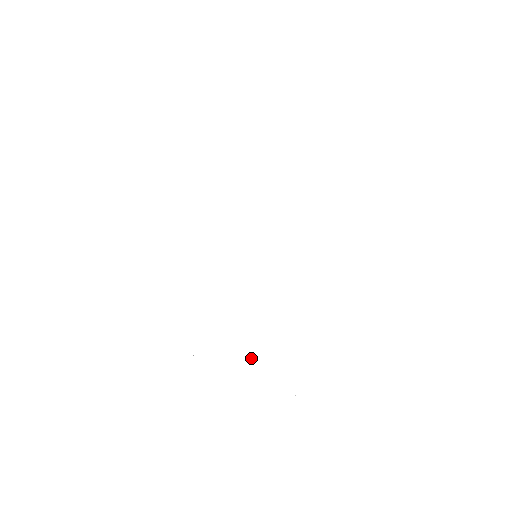
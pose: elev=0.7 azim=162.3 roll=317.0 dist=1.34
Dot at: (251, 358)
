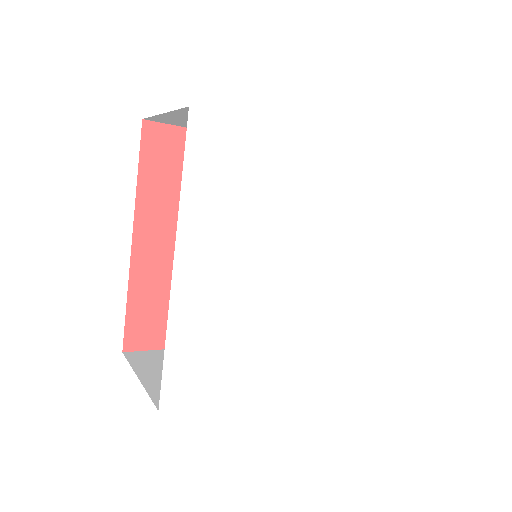
Dot at: (321, 356)
